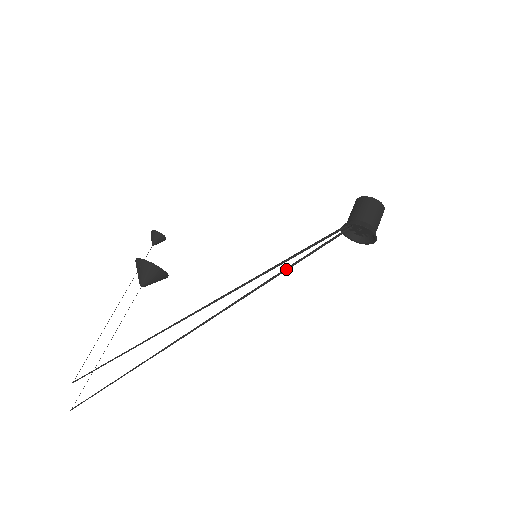
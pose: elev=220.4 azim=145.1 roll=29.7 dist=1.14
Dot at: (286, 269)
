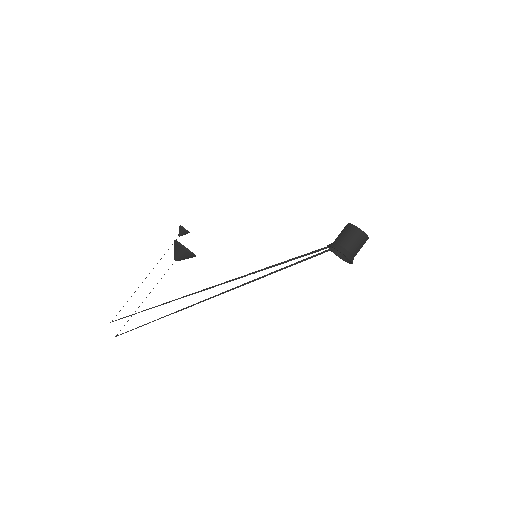
Dot at: (276, 271)
